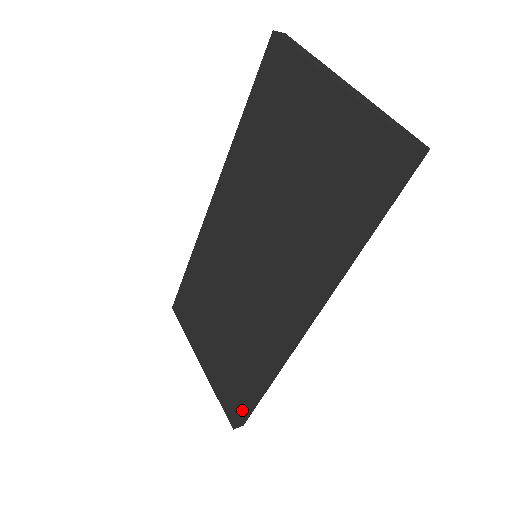
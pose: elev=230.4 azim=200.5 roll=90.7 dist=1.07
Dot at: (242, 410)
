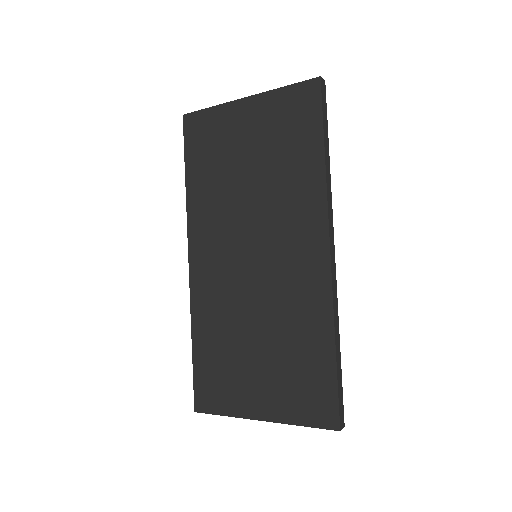
Dot at: (334, 394)
